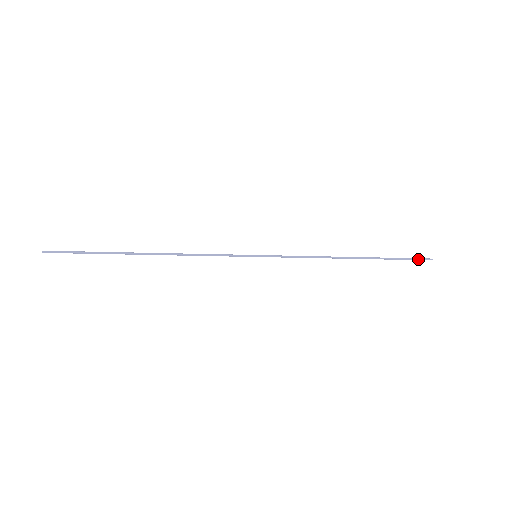
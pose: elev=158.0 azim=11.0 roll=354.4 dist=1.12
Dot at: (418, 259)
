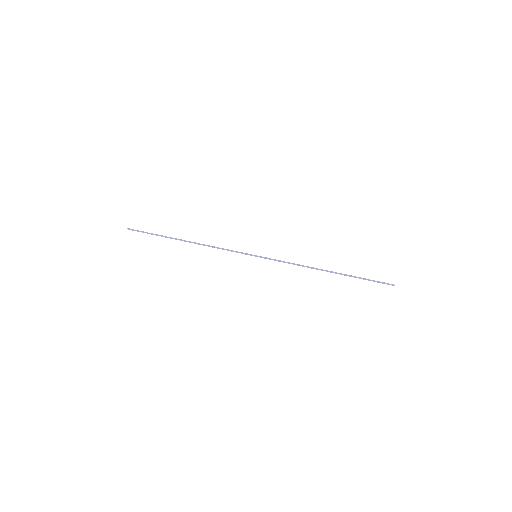
Dot at: (382, 282)
